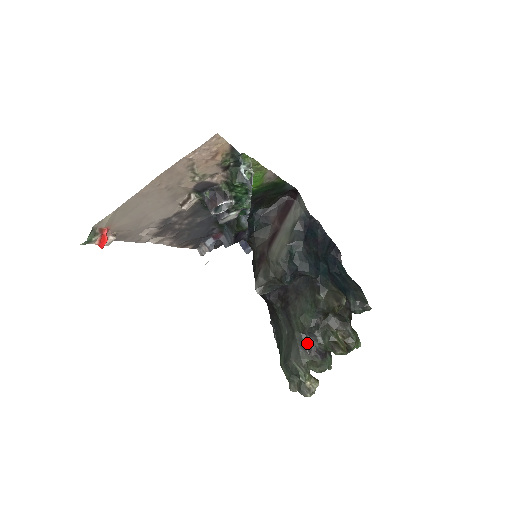
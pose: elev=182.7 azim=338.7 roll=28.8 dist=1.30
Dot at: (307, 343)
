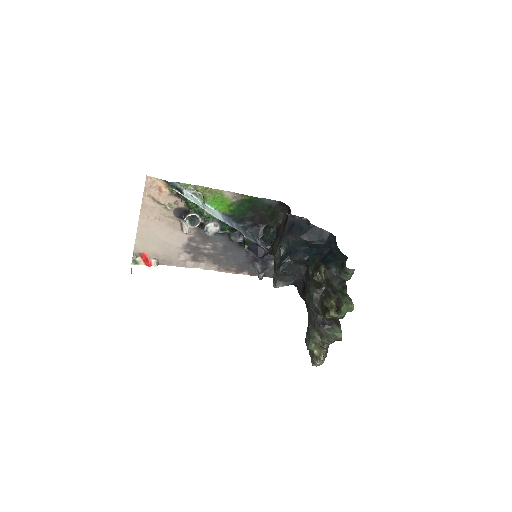
Dot at: (313, 318)
